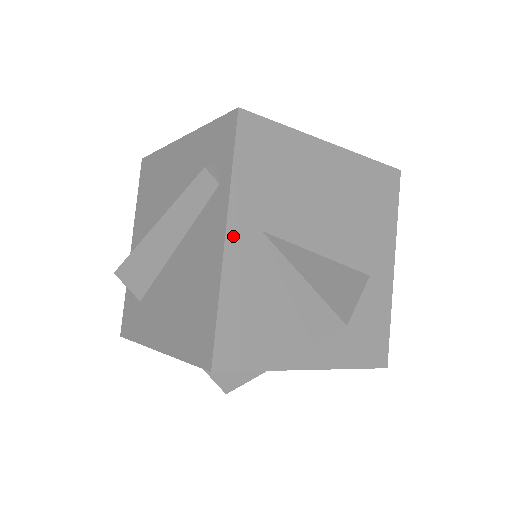
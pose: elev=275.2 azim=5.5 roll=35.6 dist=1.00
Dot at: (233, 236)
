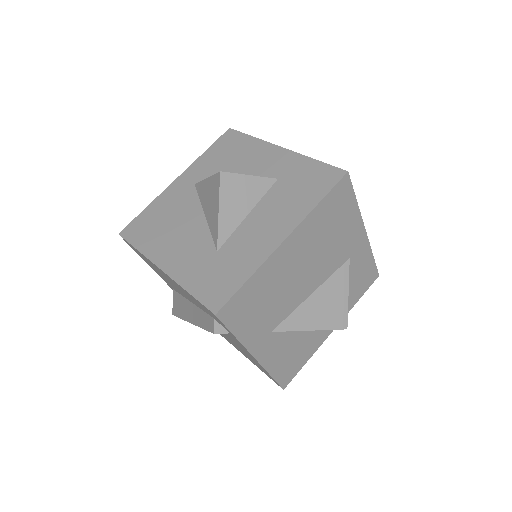
Dot at: (258, 353)
